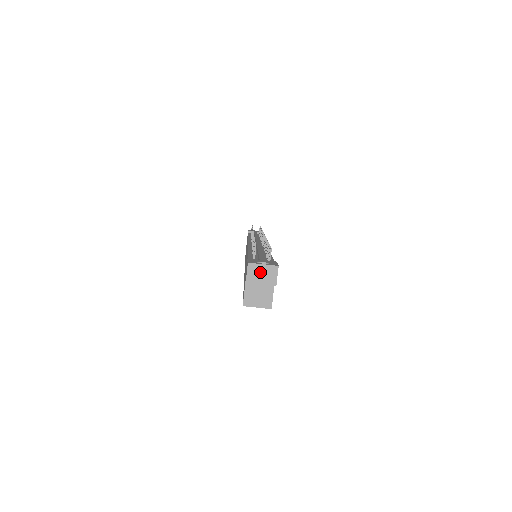
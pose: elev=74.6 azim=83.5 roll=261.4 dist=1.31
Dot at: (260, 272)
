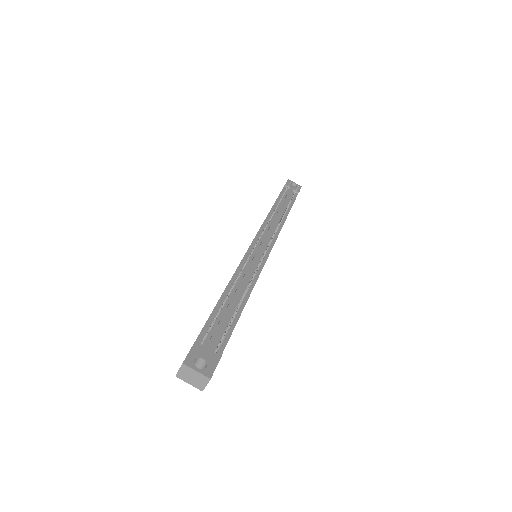
Dot at: (191, 375)
